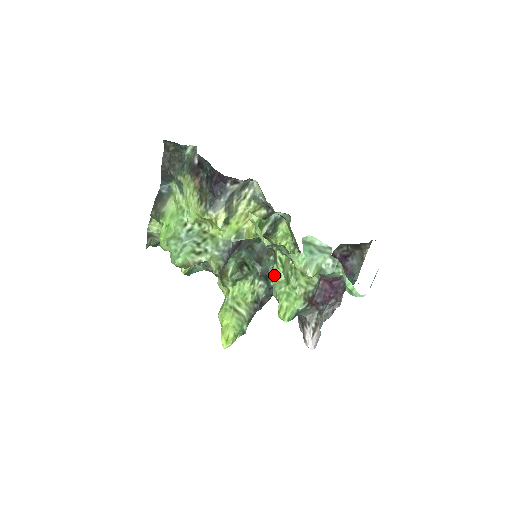
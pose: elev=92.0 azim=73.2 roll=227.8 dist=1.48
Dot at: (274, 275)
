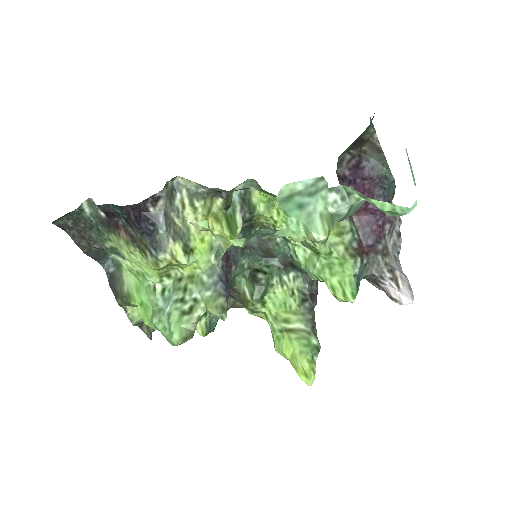
Dot at: (296, 256)
